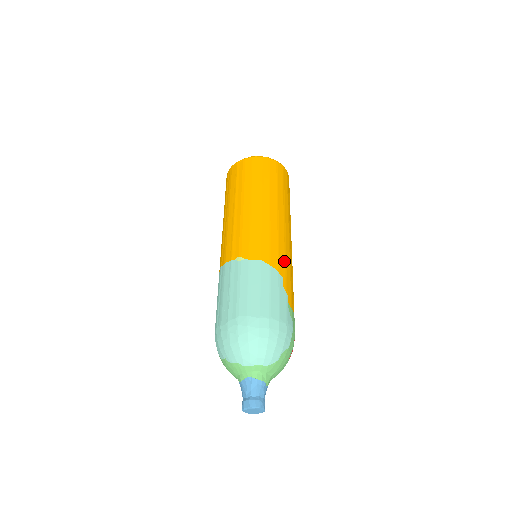
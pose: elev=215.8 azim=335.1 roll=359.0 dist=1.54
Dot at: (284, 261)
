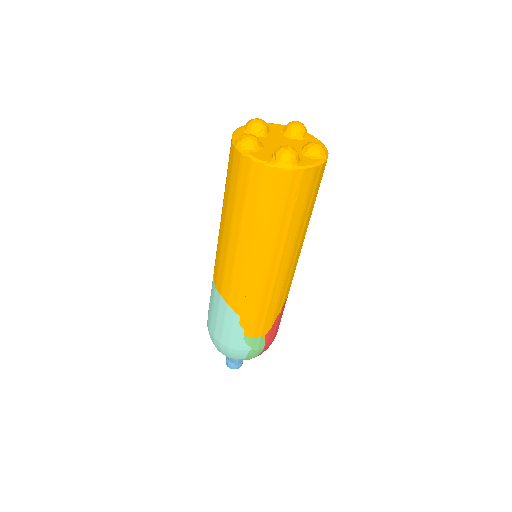
Dot at: (246, 302)
